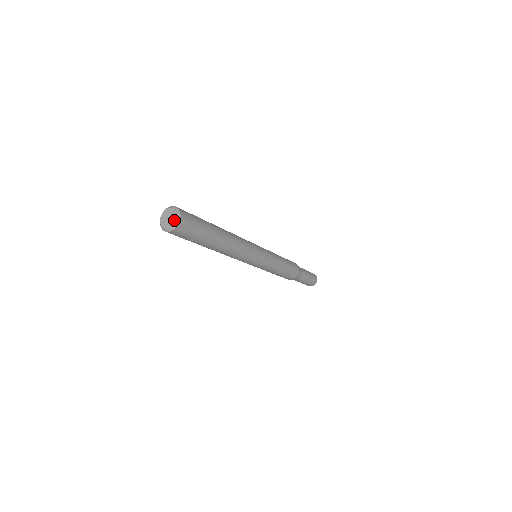
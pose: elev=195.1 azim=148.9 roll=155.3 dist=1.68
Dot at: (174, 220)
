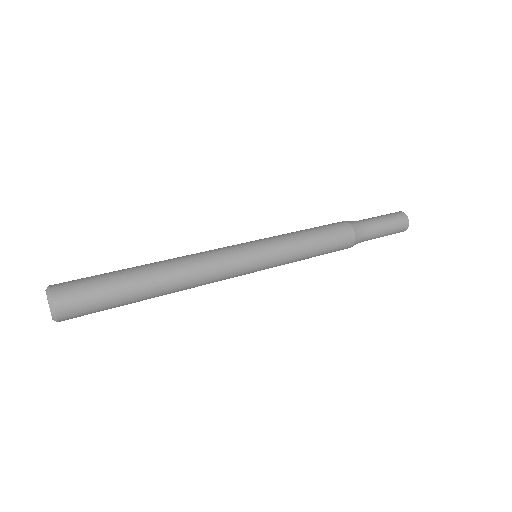
Dot at: occluded
